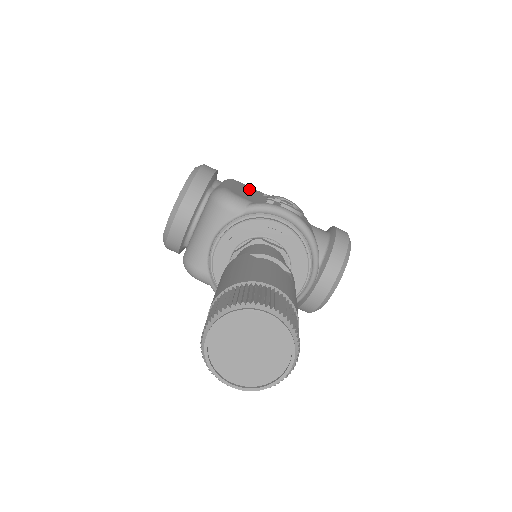
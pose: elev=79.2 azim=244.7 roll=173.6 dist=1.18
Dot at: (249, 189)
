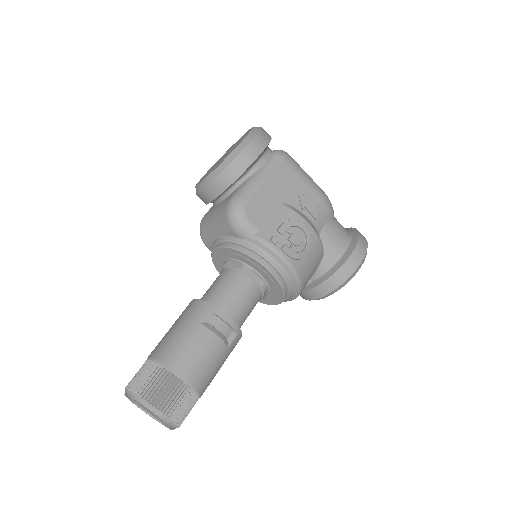
Dot at: (287, 182)
